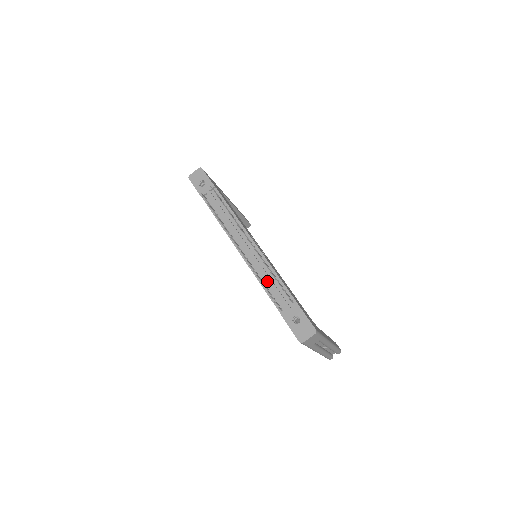
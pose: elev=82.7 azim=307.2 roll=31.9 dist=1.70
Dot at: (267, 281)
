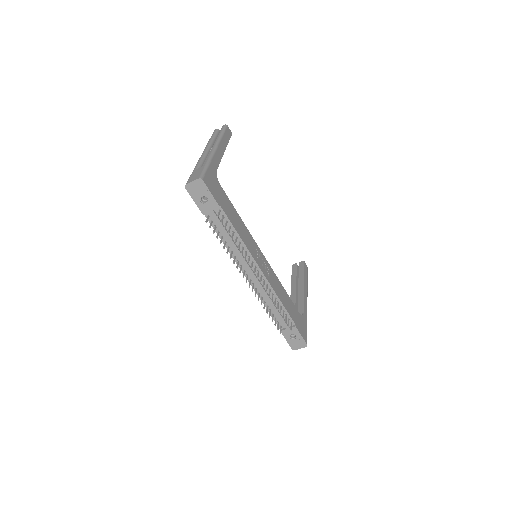
Dot at: (271, 305)
